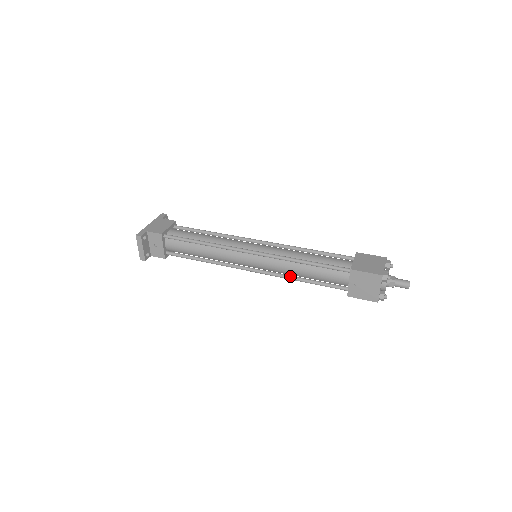
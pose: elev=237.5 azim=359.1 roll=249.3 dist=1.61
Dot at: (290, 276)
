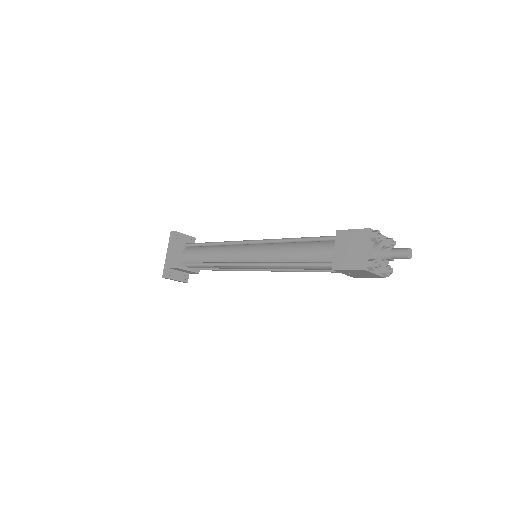
Dot at: (293, 270)
